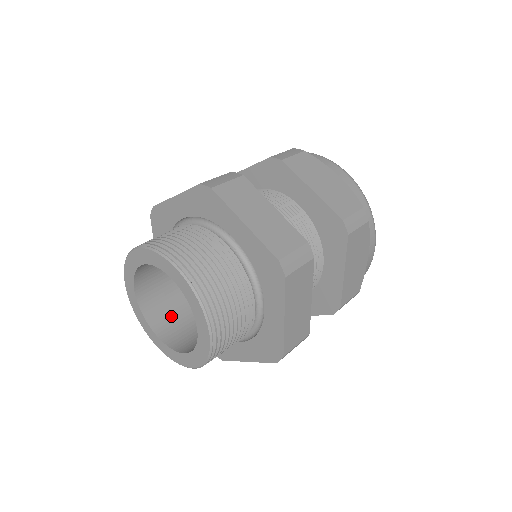
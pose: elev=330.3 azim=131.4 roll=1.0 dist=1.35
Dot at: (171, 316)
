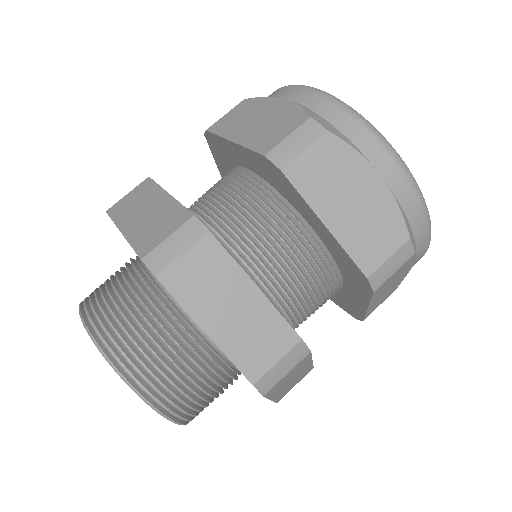
Dot at: occluded
